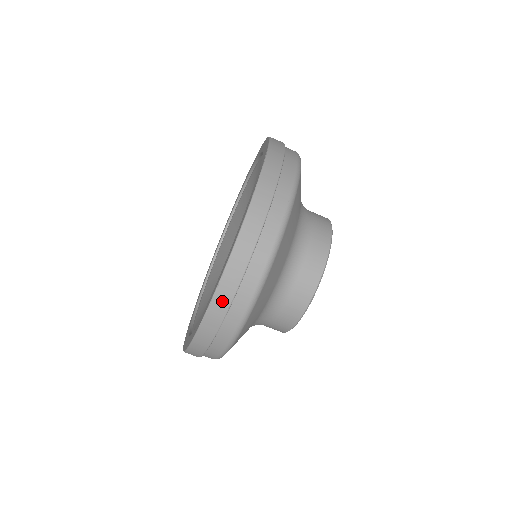
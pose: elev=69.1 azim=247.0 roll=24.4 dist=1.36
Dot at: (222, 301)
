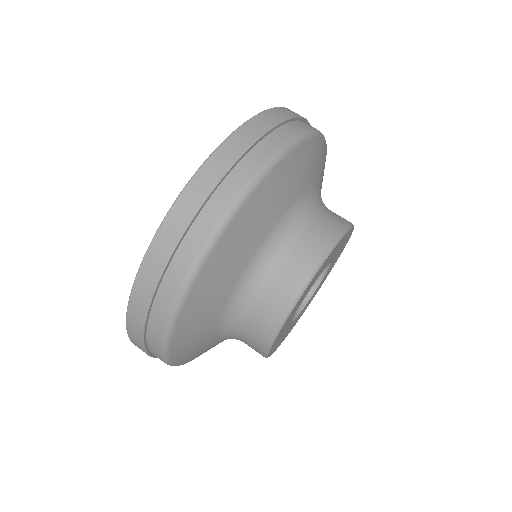
Dot at: (232, 148)
